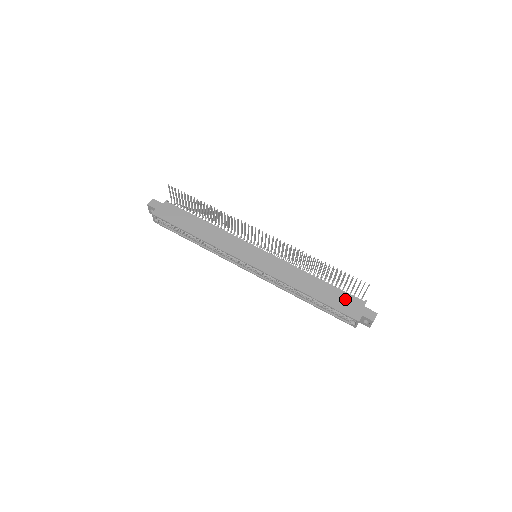
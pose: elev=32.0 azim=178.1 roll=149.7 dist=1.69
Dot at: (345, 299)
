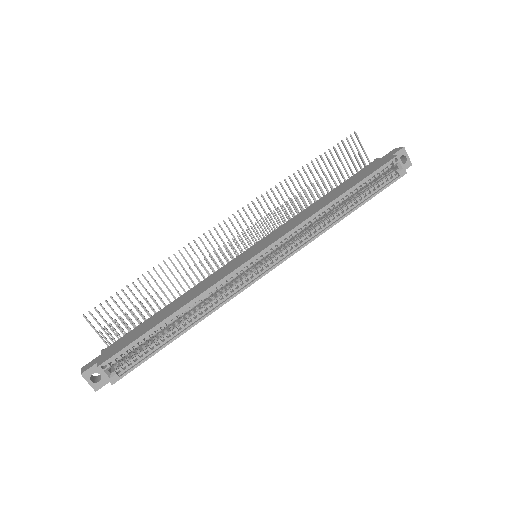
Dot at: (363, 171)
